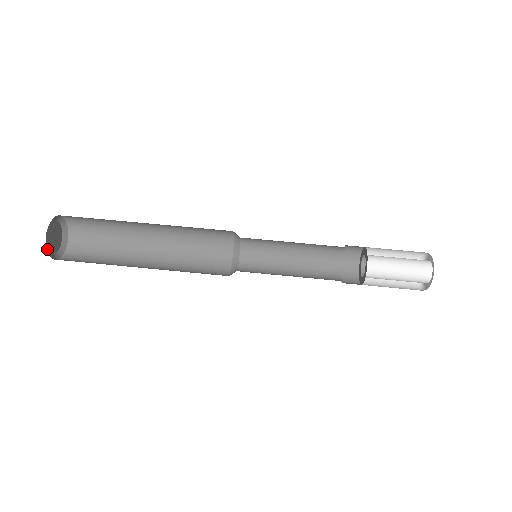
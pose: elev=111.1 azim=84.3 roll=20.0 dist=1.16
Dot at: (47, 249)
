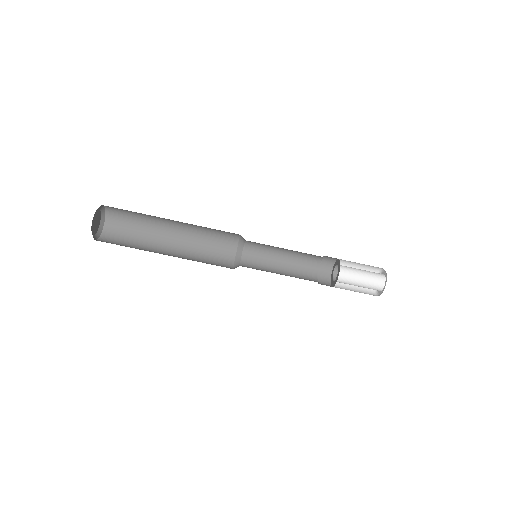
Dot at: (91, 229)
